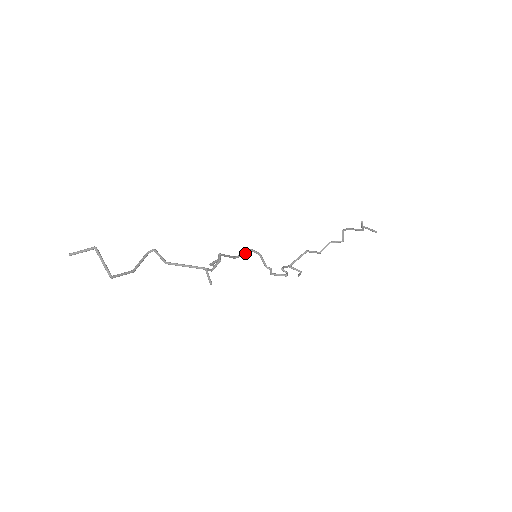
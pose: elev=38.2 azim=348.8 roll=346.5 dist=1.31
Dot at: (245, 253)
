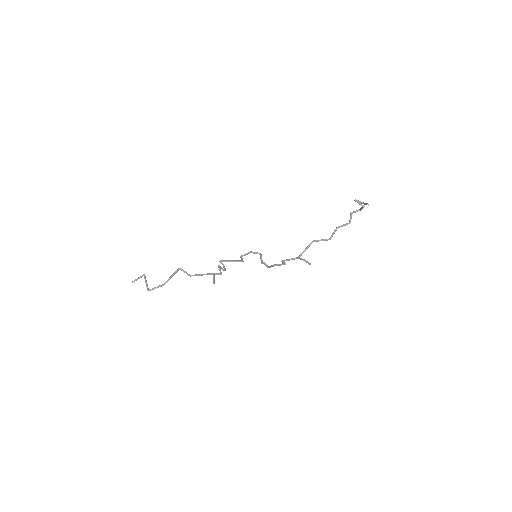
Dot at: (241, 256)
